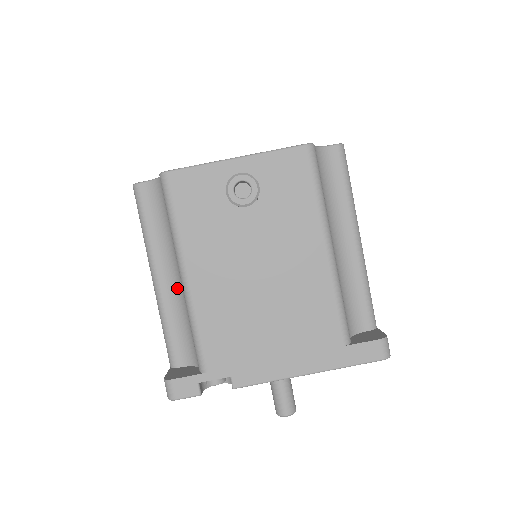
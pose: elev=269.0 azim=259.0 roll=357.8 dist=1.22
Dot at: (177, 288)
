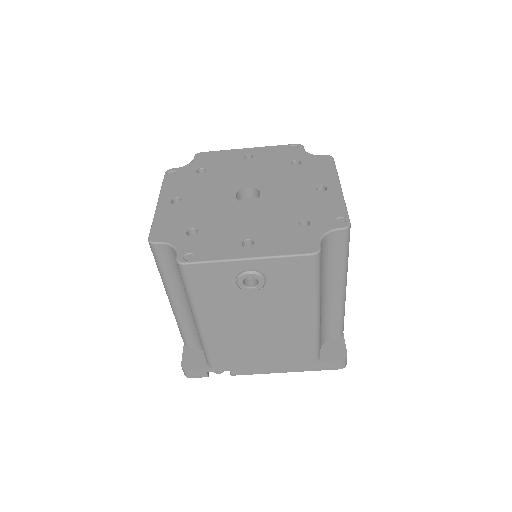
Dot at: (190, 312)
